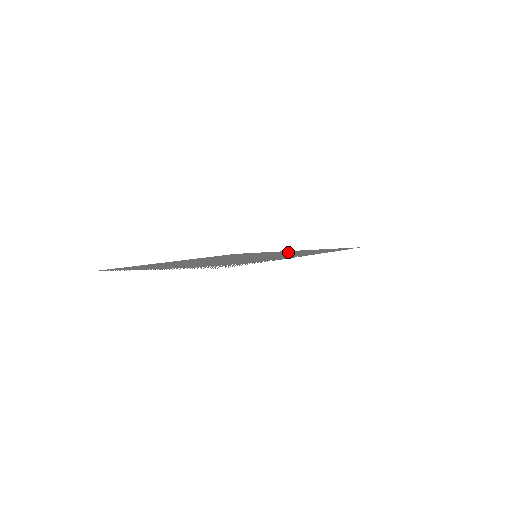
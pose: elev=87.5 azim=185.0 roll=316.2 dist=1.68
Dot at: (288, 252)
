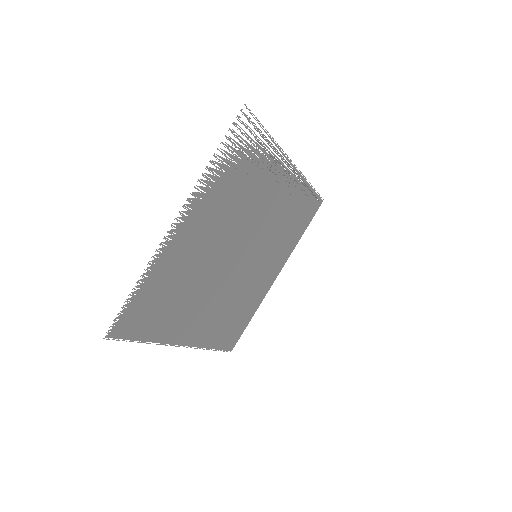
Dot at: (277, 251)
